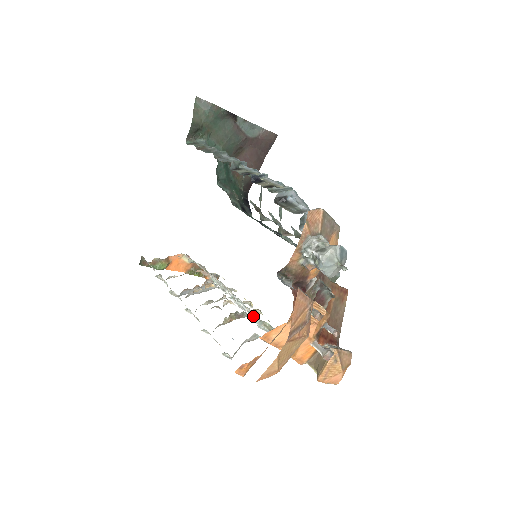
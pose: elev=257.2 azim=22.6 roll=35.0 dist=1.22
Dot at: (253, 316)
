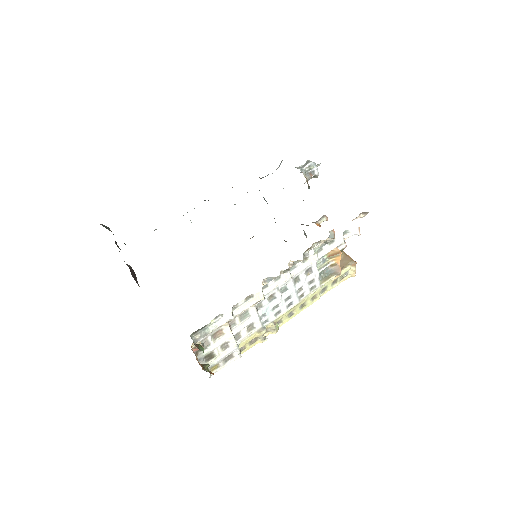
Dot at: occluded
